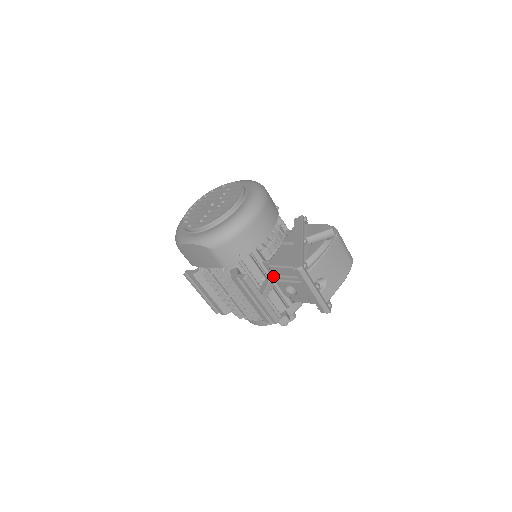
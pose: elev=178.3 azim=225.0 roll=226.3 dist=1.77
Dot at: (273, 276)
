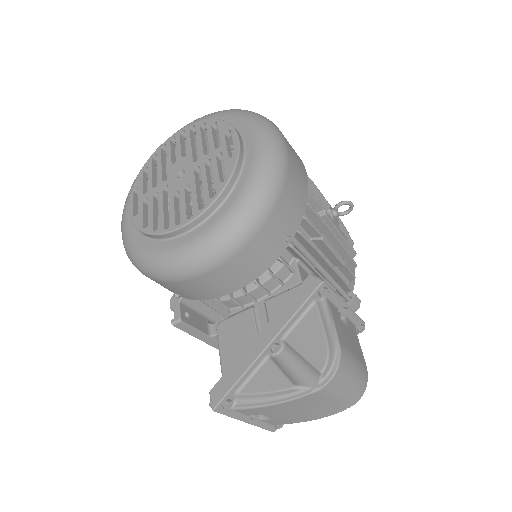
Dot at: occluded
